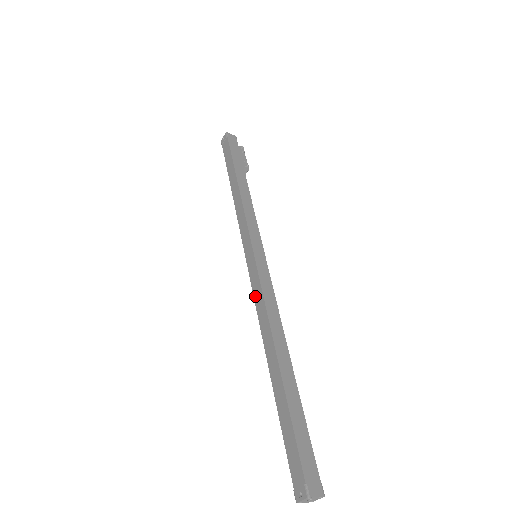
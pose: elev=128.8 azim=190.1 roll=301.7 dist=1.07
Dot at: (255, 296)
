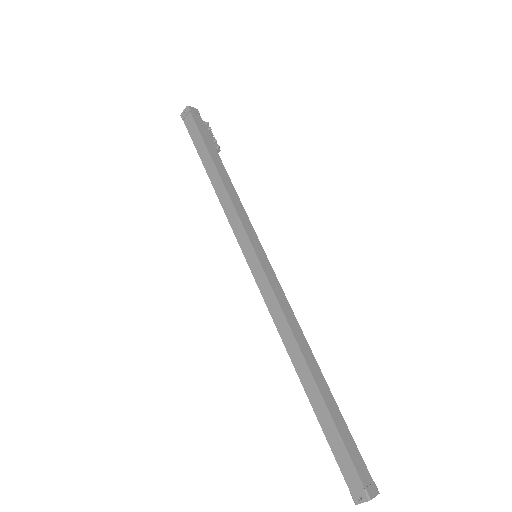
Dot at: (267, 302)
